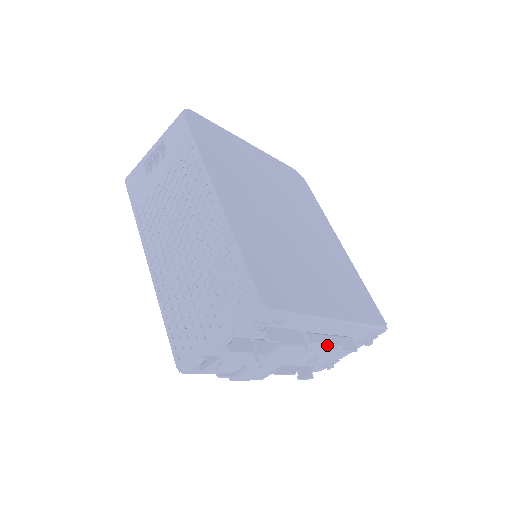
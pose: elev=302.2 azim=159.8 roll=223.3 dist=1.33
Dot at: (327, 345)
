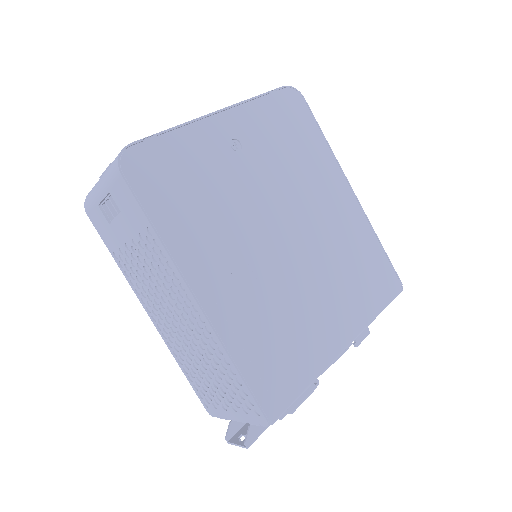
Dot at: occluded
